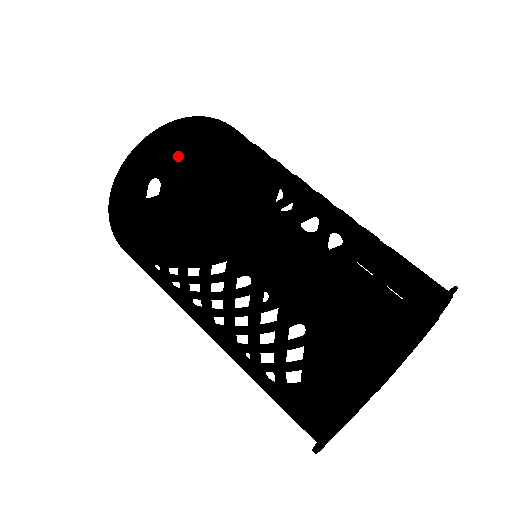
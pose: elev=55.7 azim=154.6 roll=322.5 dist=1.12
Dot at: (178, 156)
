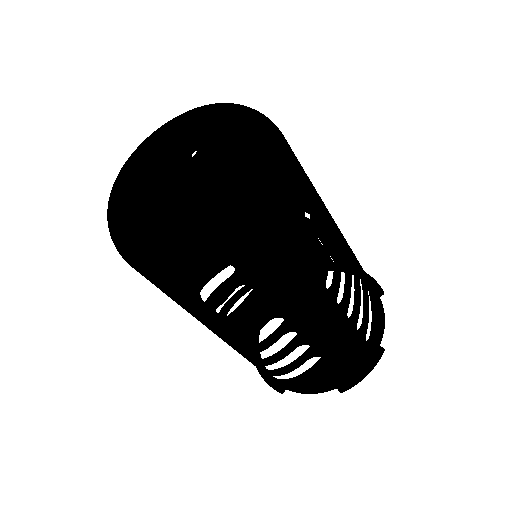
Dot at: (260, 243)
